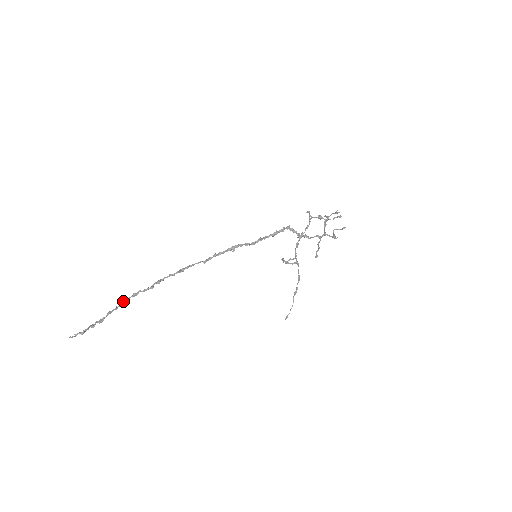
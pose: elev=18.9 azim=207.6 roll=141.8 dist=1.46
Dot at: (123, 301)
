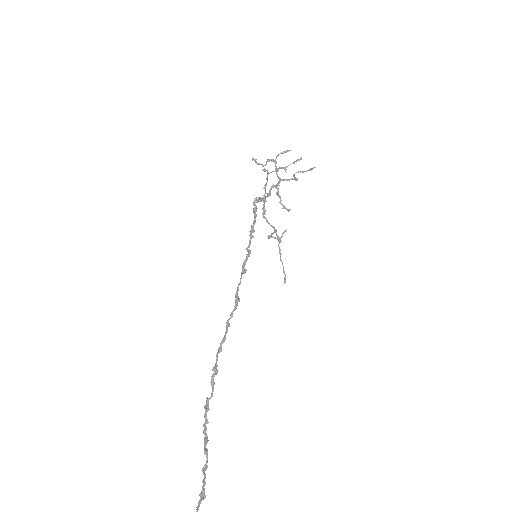
Dot at: (204, 426)
